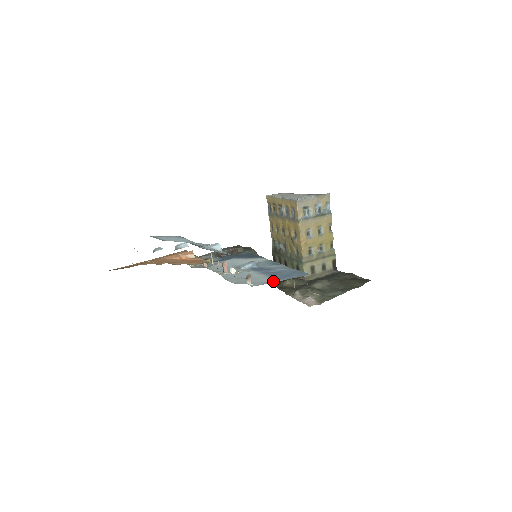
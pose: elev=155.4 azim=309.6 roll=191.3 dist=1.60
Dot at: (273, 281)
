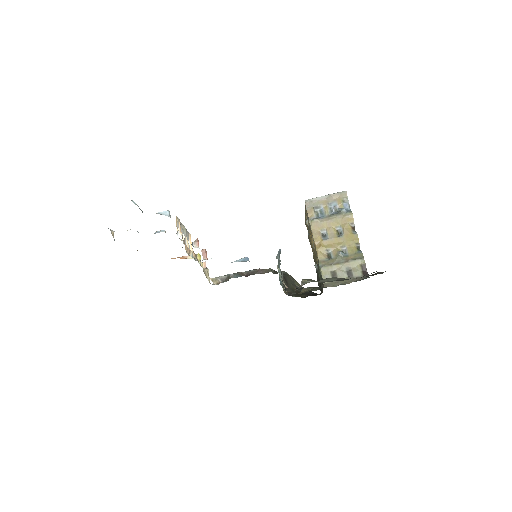
Dot at: occluded
